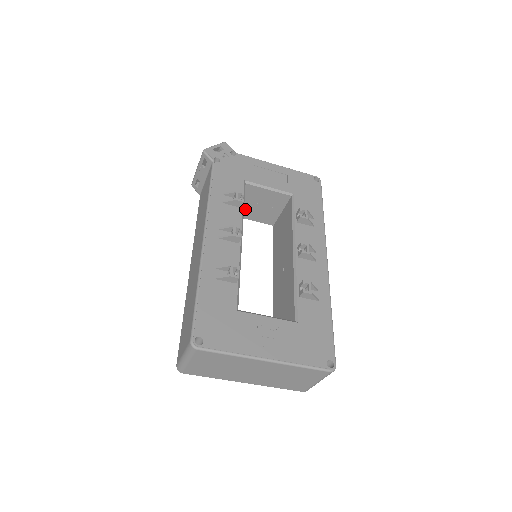
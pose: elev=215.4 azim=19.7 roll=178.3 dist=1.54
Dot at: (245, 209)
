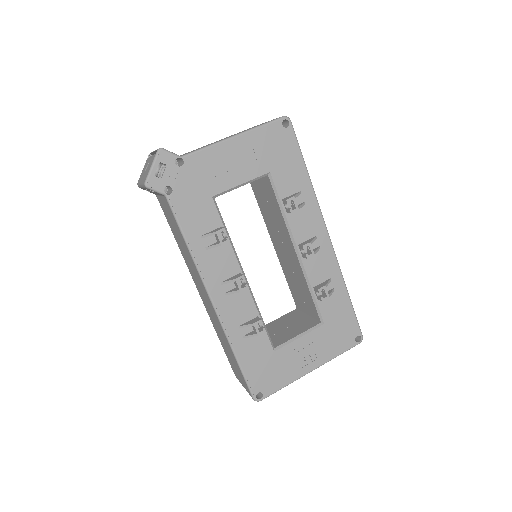
Dot at: occluded
